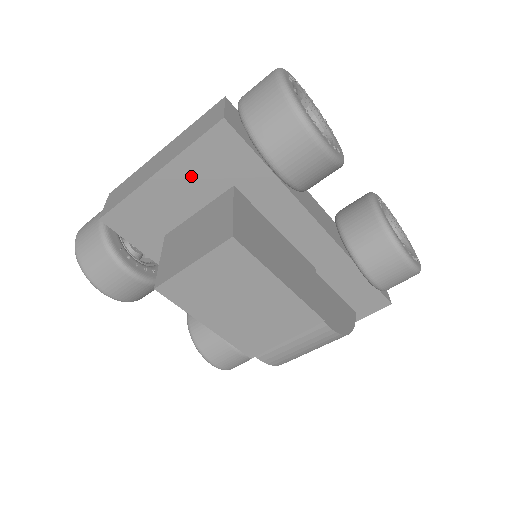
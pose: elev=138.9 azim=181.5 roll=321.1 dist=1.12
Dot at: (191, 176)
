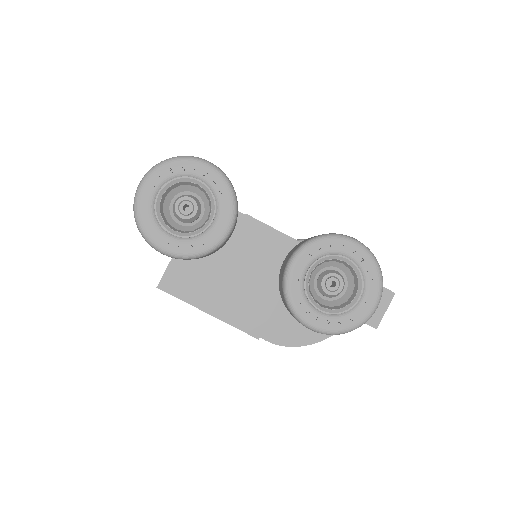
Dot at: occluded
